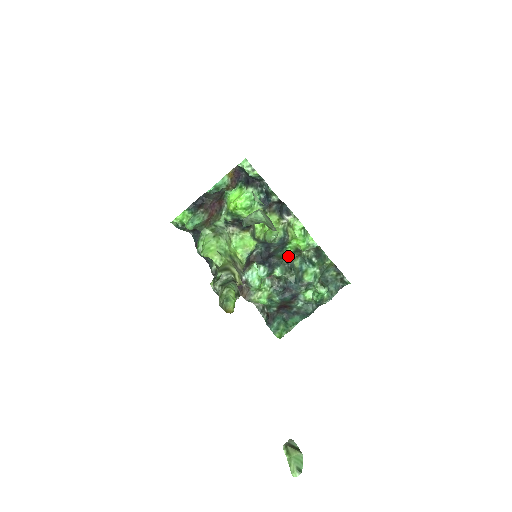
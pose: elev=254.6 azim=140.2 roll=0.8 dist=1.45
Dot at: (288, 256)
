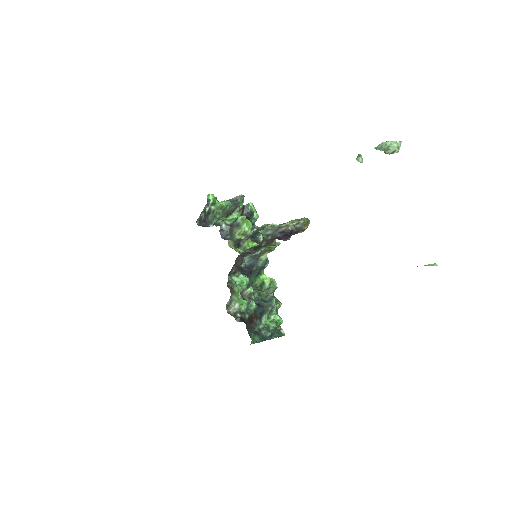
Dot at: (255, 286)
